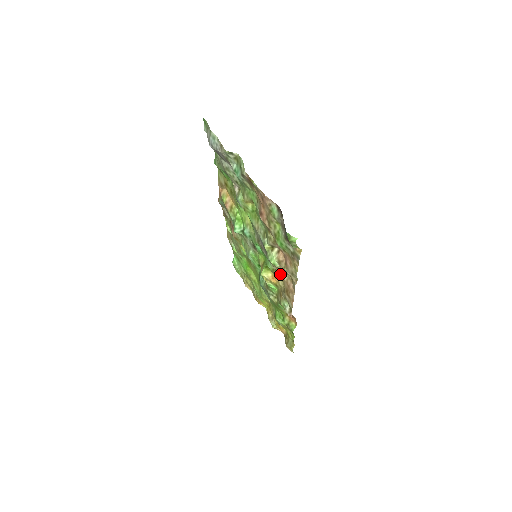
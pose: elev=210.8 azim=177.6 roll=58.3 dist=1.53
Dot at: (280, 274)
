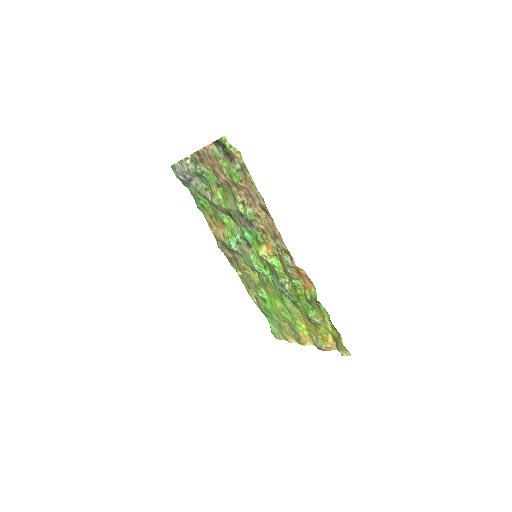
Dot at: (264, 228)
